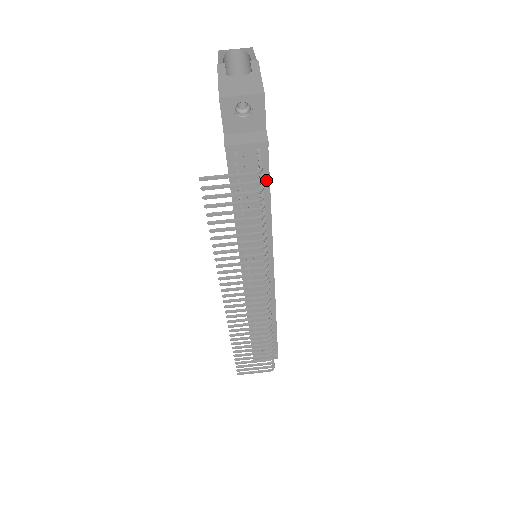
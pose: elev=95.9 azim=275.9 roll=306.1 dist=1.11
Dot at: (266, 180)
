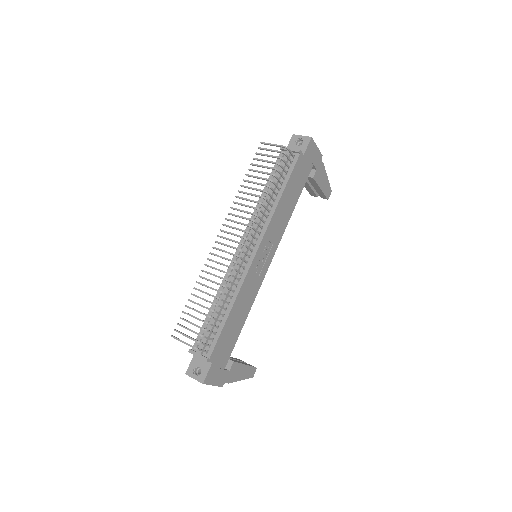
Dot at: (289, 175)
